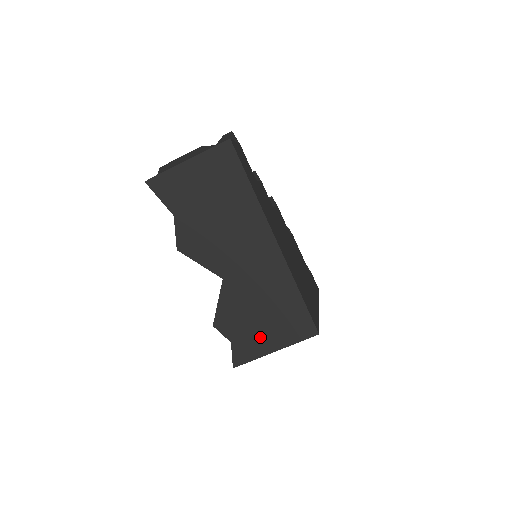
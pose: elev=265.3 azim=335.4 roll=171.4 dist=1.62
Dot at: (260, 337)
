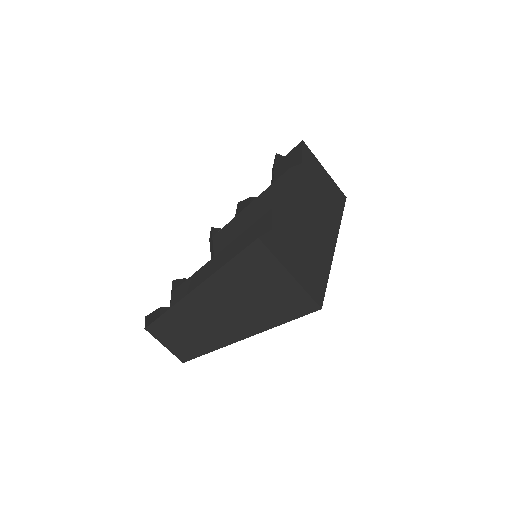
Dot at: (291, 256)
